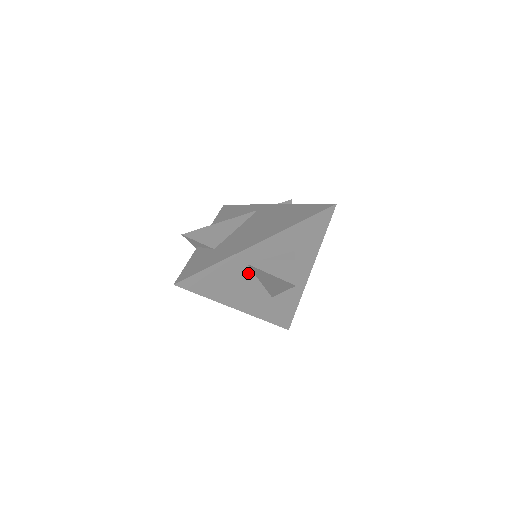
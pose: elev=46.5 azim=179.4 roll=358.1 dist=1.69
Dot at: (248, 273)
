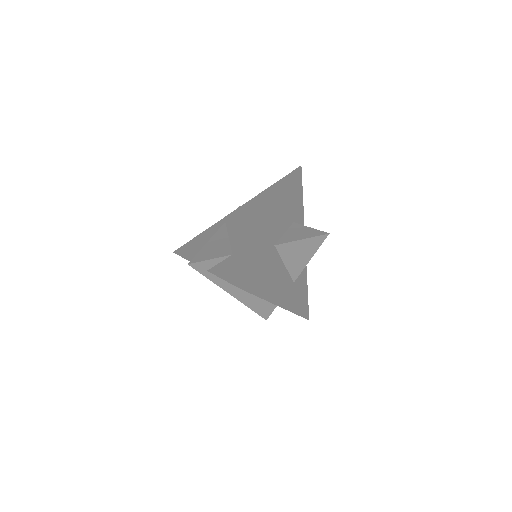
Dot at: (276, 257)
